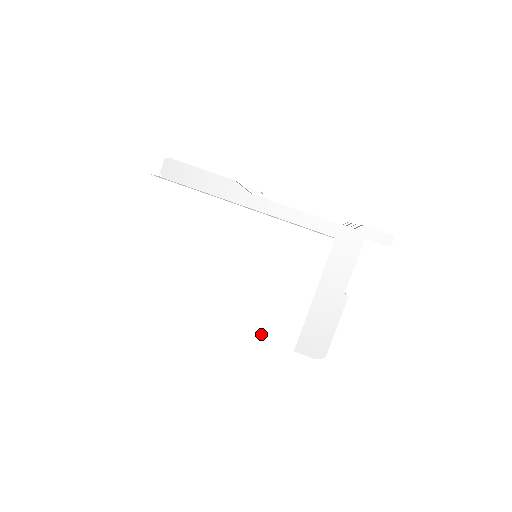
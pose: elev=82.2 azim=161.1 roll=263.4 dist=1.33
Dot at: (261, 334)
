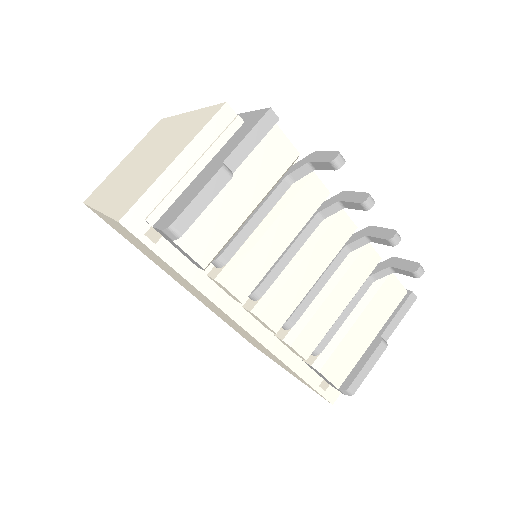
Dot at: (130, 194)
